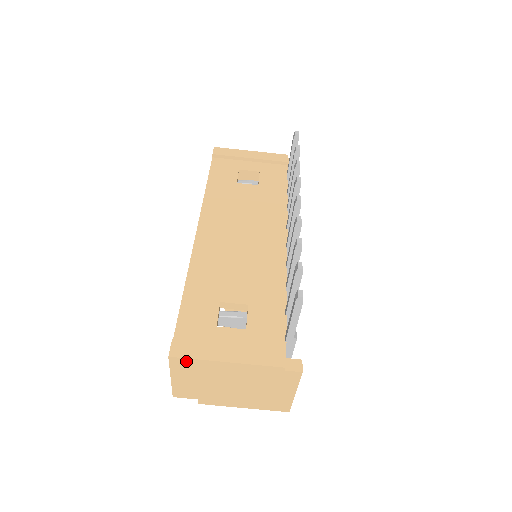
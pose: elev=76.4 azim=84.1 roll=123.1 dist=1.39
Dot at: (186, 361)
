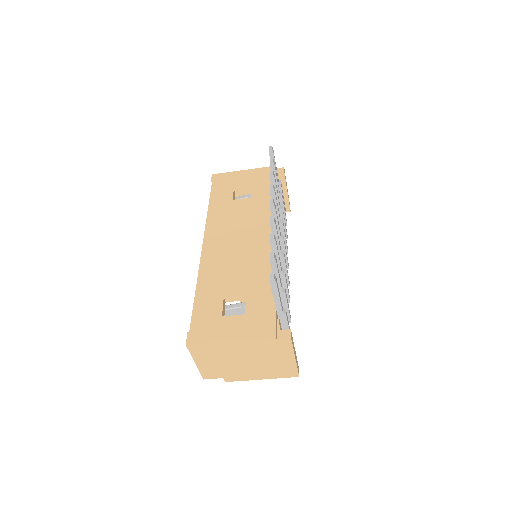
Dot at: (200, 346)
